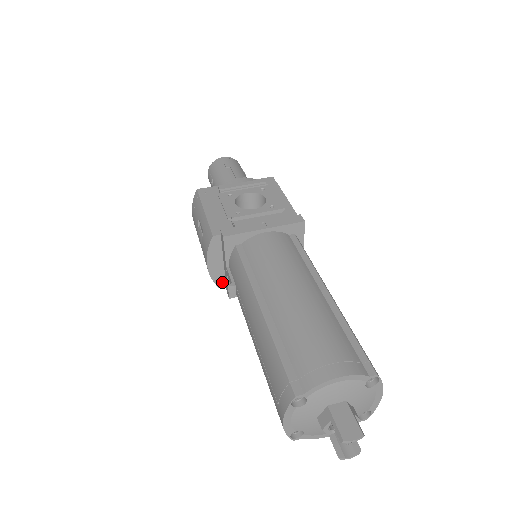
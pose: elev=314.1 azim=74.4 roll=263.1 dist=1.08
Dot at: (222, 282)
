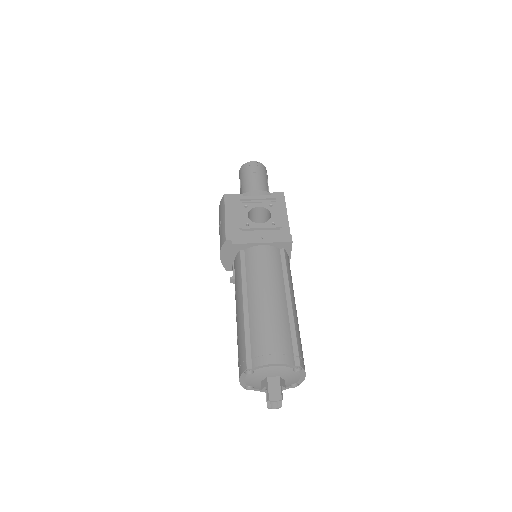
Dot at: (230, 268)
